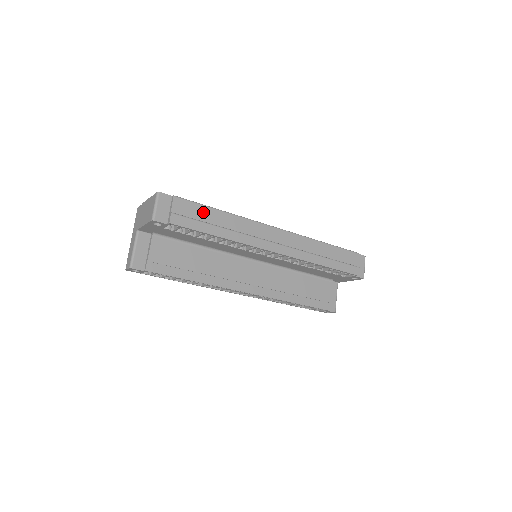
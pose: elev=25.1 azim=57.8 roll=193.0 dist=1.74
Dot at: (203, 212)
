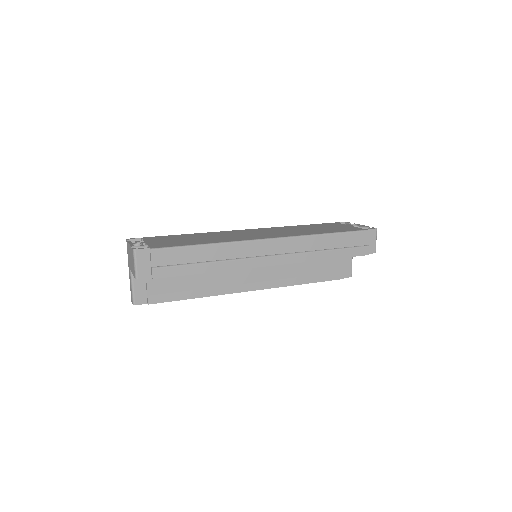
Dot at: (185, 254)
